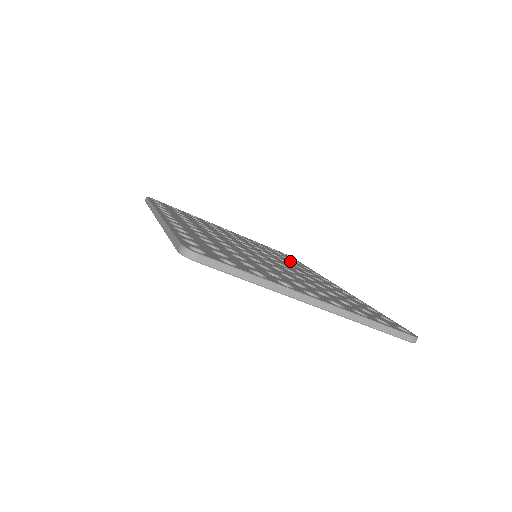
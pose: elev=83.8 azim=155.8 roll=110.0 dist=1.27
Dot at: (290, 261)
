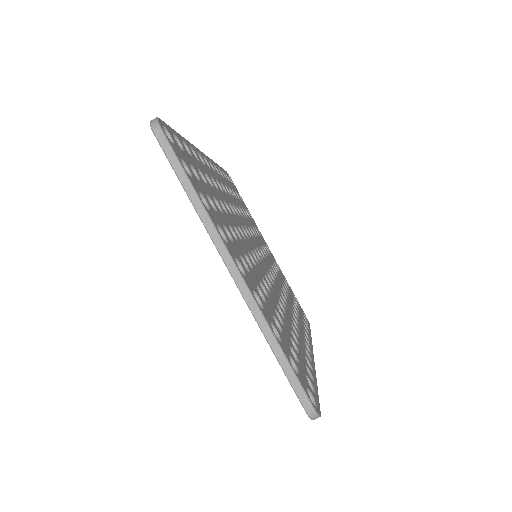
Dot at: (296, 309)
